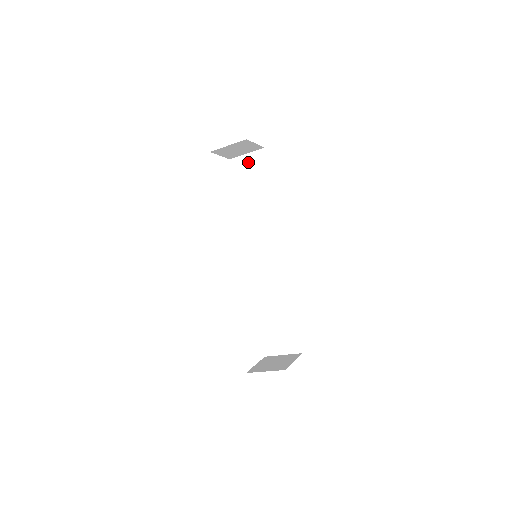
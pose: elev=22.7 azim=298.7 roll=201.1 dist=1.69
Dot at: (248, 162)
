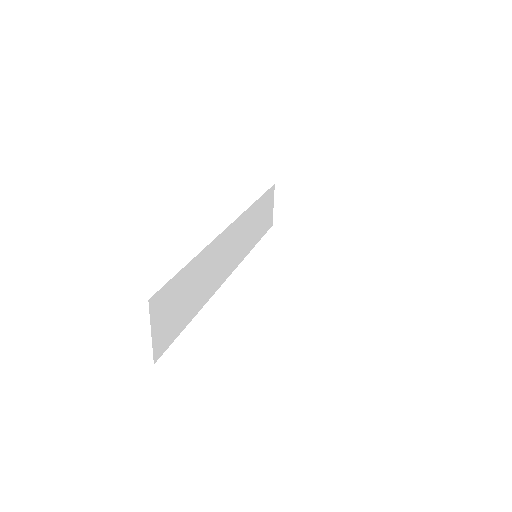
Dot at: occluded
